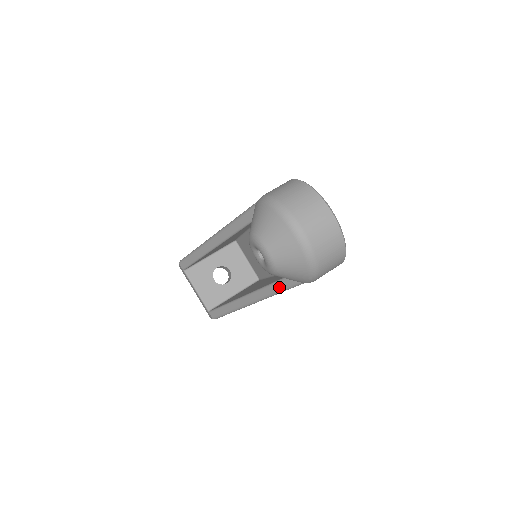
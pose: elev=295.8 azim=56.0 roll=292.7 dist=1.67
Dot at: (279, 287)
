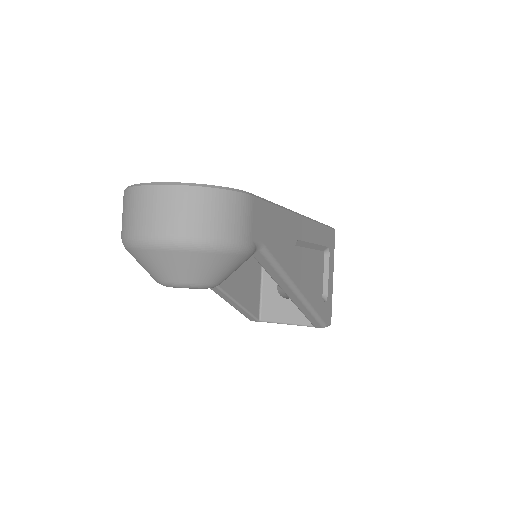
Dot at: (270, 269)
